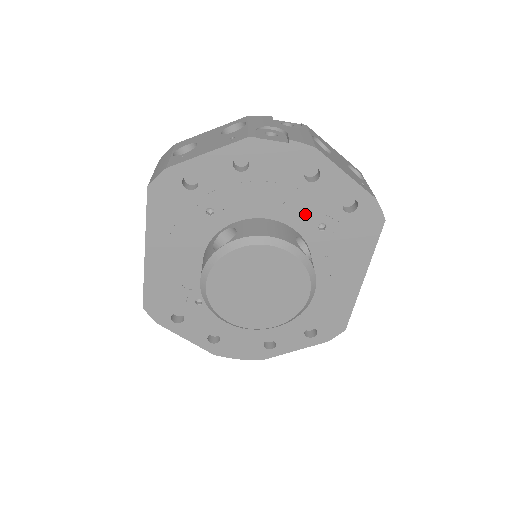
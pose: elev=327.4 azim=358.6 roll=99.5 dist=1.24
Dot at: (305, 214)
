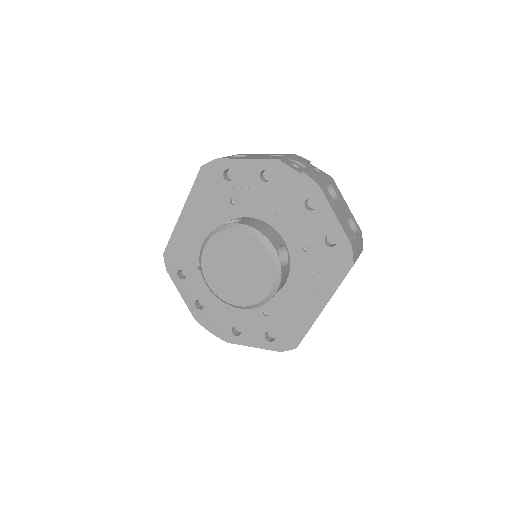
Dot at: (296, 233)
